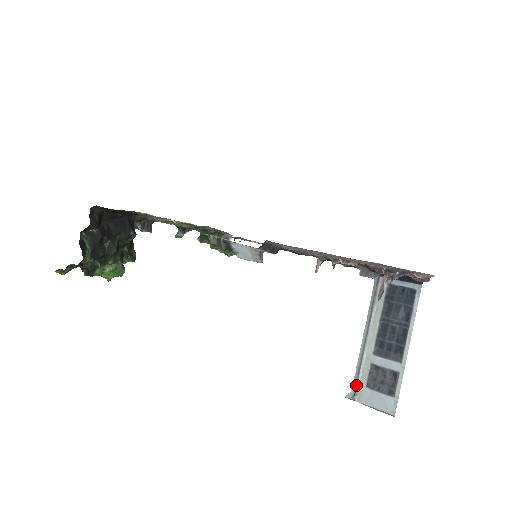
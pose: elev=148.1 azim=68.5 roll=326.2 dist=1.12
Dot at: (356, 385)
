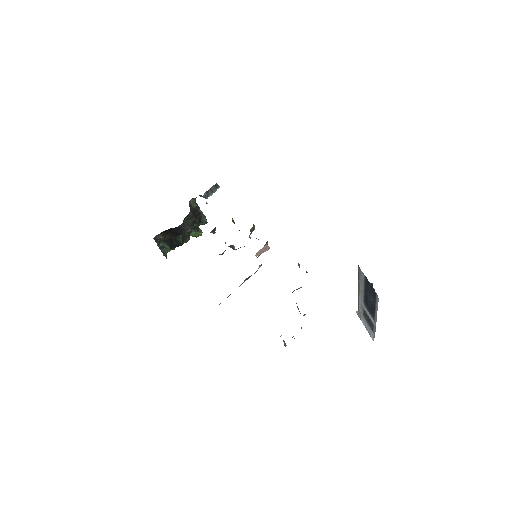
Dot at: (359, 311)
